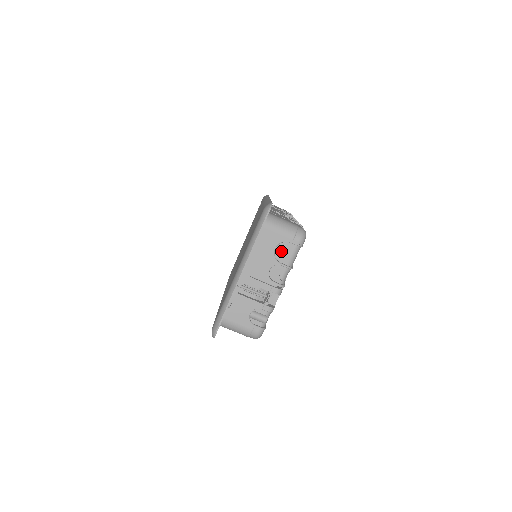
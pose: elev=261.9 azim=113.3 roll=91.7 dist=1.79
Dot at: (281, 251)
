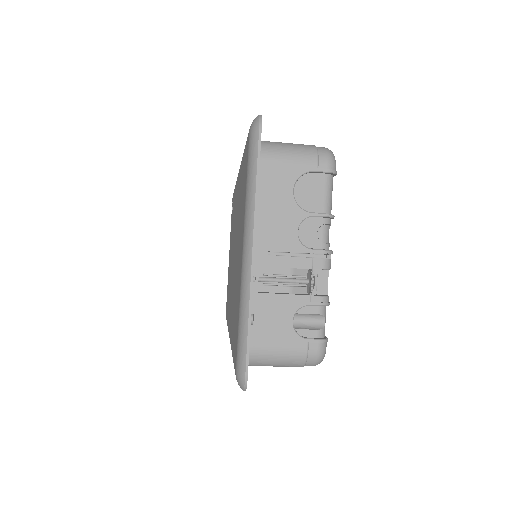
Dot at: (304, 192)
